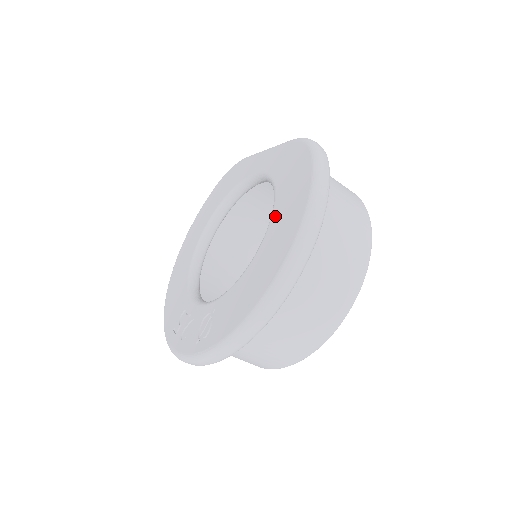
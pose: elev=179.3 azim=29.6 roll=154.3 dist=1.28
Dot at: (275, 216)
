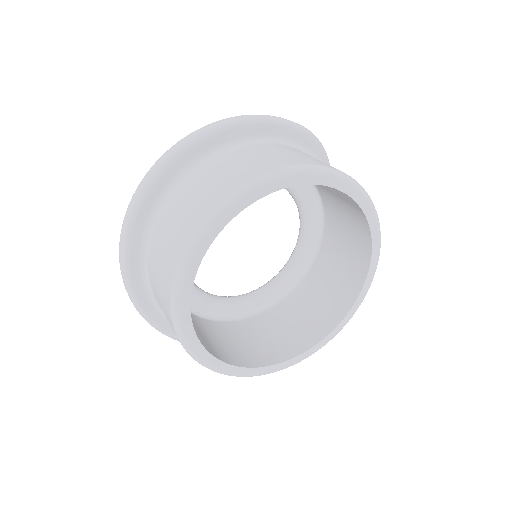
Dot at: occluded
